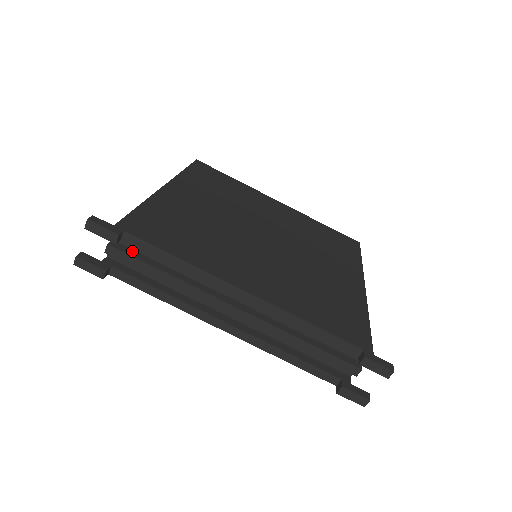
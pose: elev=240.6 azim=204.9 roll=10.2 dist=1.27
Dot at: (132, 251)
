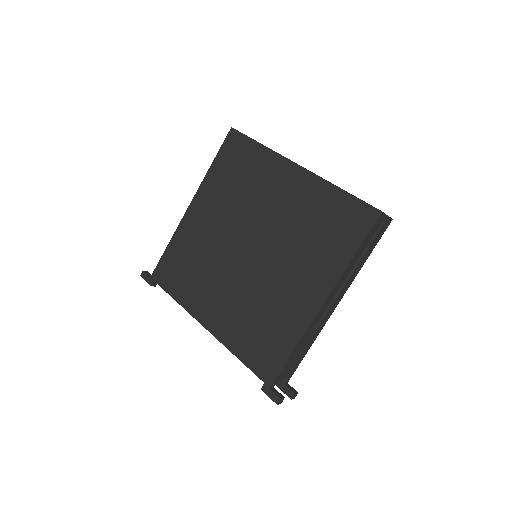
Dot at: occluded
